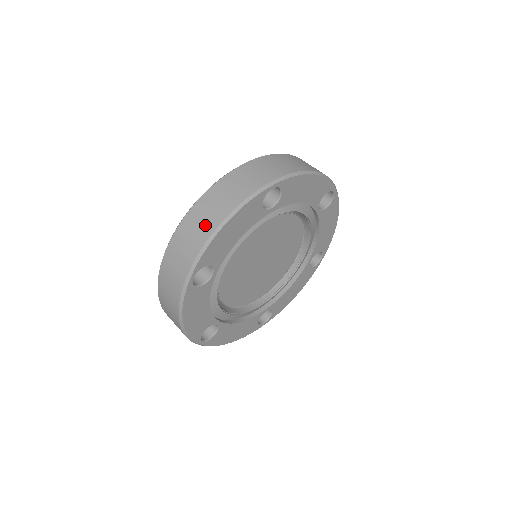
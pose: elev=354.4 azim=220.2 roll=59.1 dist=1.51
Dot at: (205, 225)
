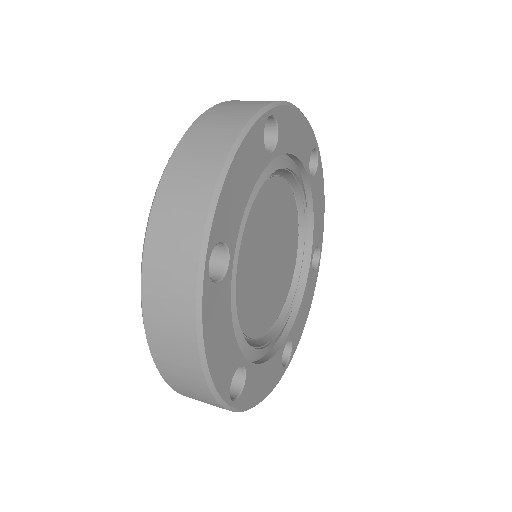
Dot at: (200, 175)
